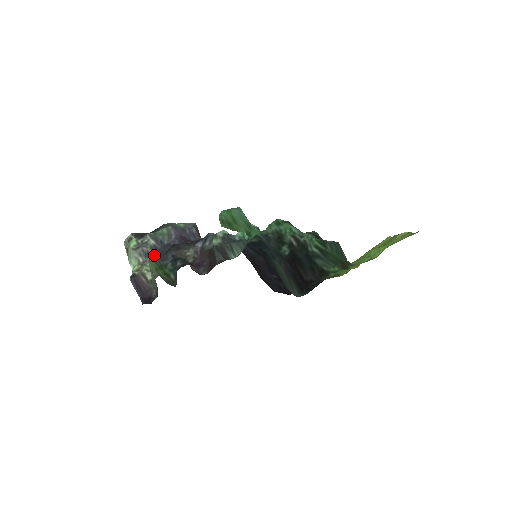
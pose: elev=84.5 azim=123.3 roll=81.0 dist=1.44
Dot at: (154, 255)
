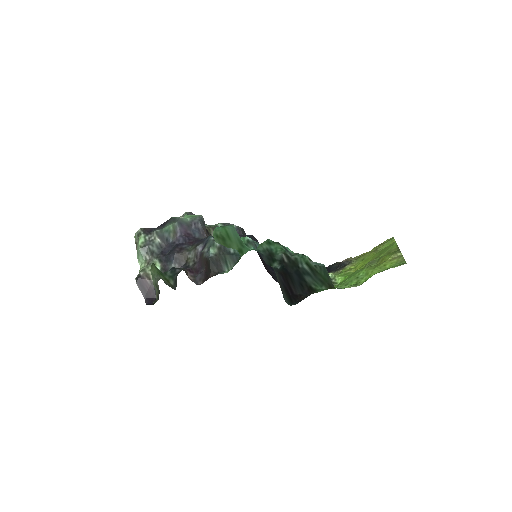
Dot at: (159, 254)
